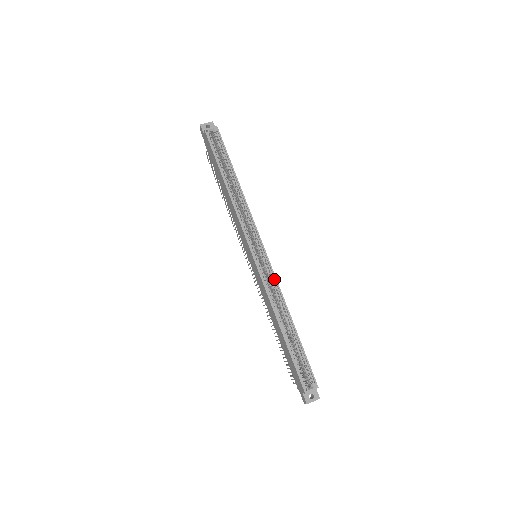
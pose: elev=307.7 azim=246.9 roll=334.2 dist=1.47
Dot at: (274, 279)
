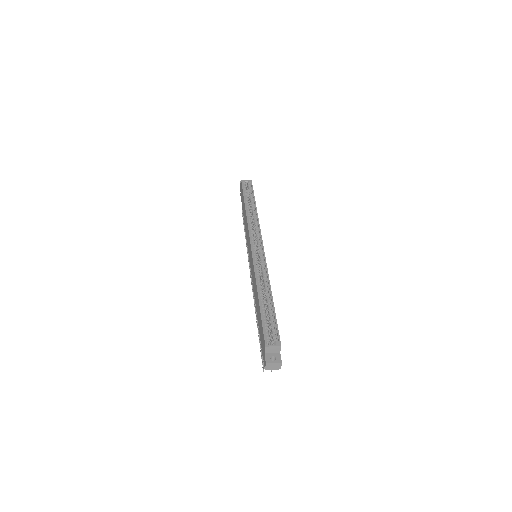
Dot at: (265, 264)
